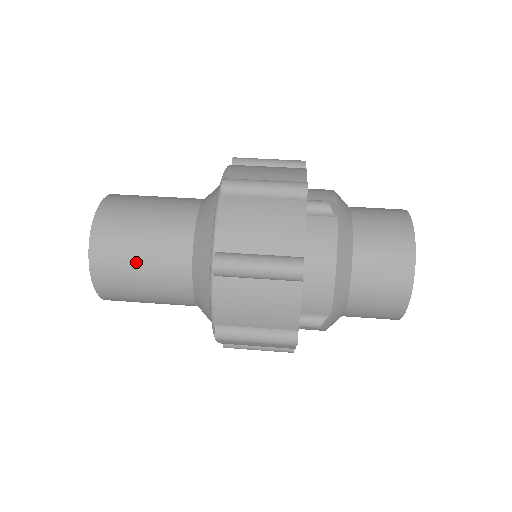
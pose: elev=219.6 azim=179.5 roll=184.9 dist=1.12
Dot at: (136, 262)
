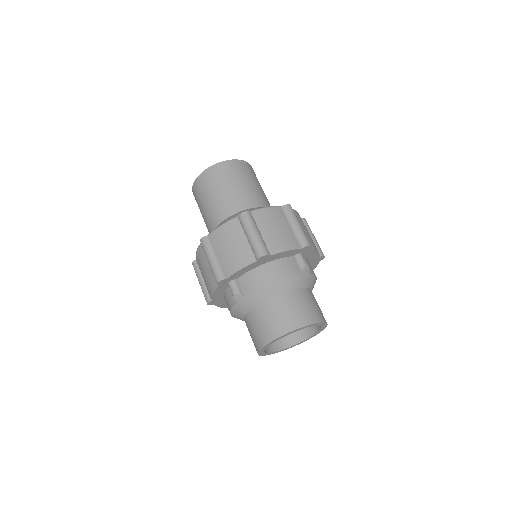
Dot at: (224, 186)
